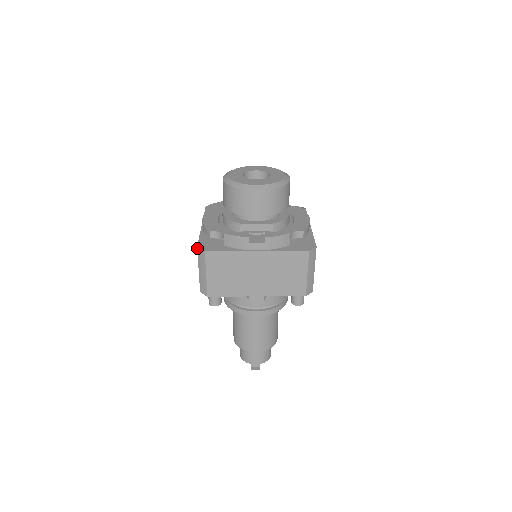
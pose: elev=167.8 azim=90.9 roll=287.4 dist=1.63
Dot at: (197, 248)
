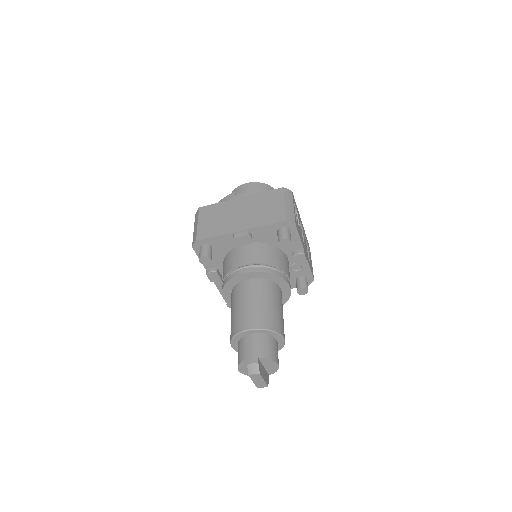
Dot at: (195, 214)
